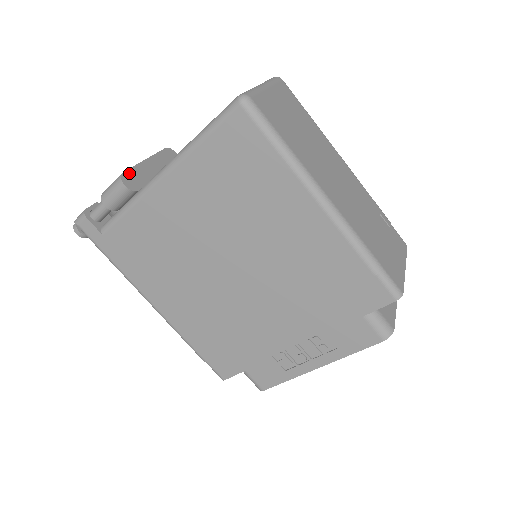
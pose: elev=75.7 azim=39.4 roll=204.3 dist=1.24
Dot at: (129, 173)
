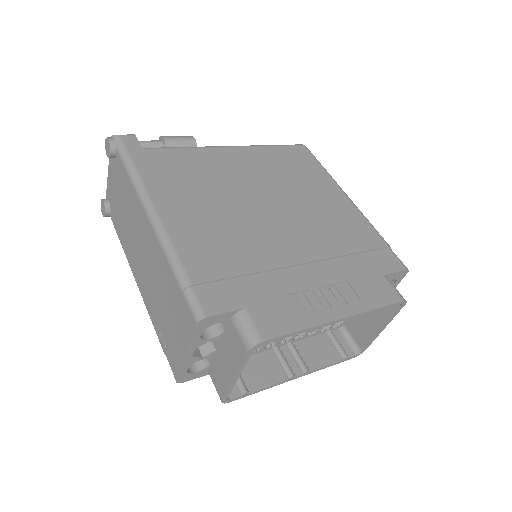
Dot at: occluded
